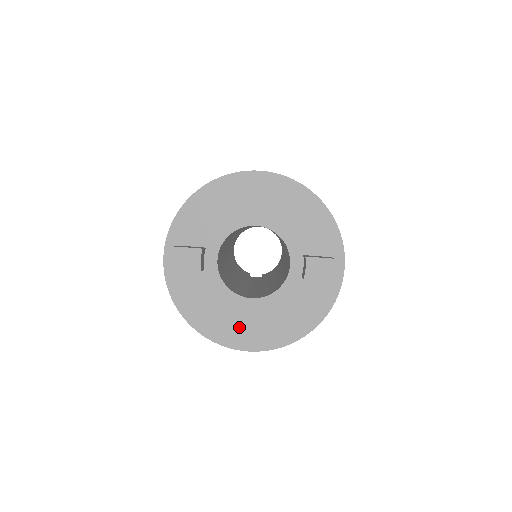
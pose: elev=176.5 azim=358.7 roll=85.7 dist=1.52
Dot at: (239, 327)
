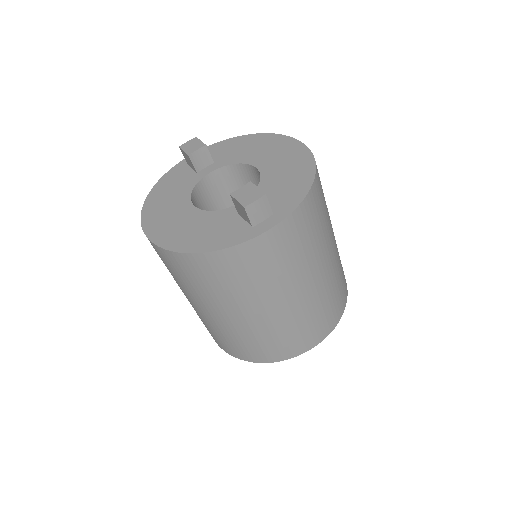
Dot at: (164, 217)
